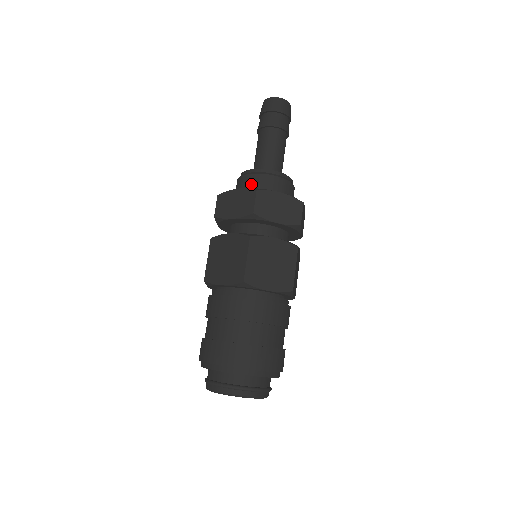
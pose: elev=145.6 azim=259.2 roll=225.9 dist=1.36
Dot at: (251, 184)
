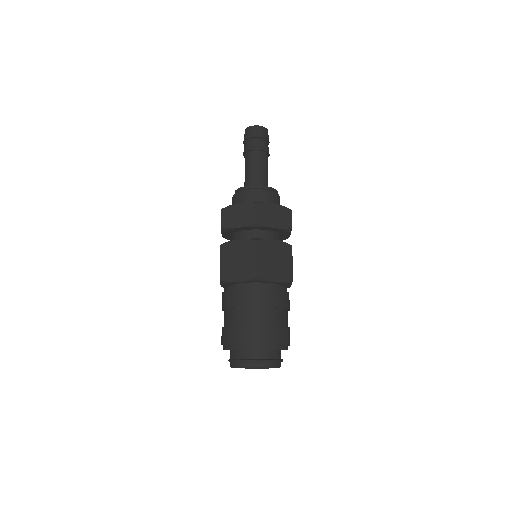
Dot at: (248, 198)
